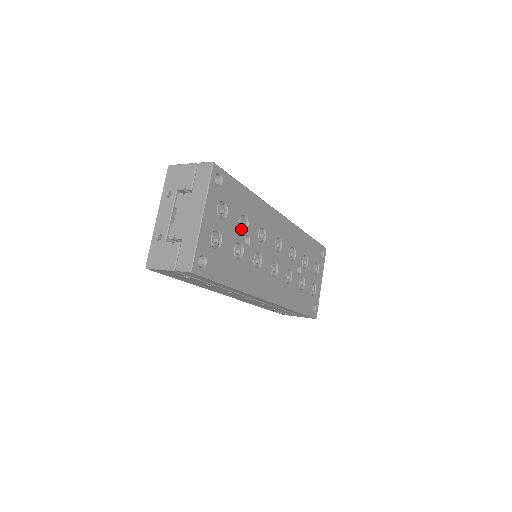
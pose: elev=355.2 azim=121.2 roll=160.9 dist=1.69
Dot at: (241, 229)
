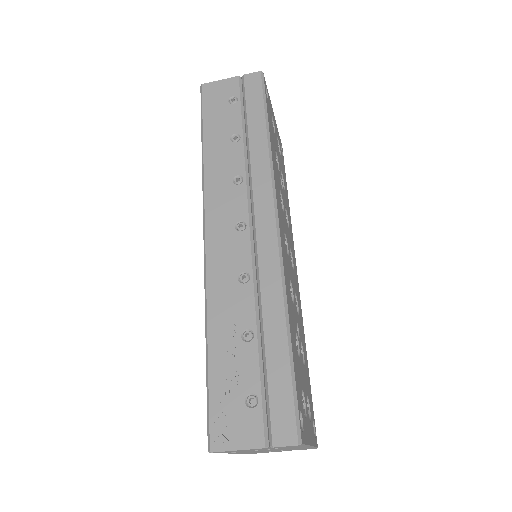
Dot at: occluded
